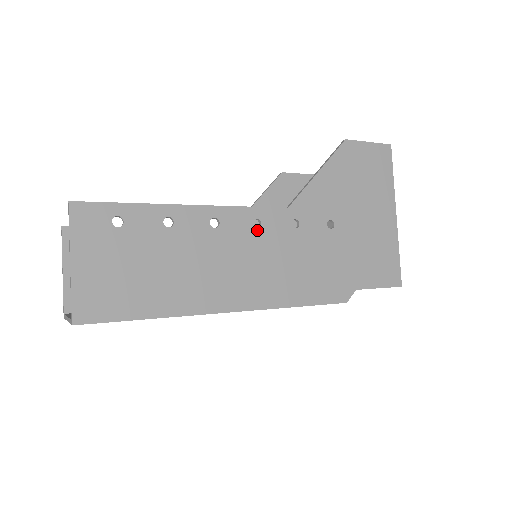
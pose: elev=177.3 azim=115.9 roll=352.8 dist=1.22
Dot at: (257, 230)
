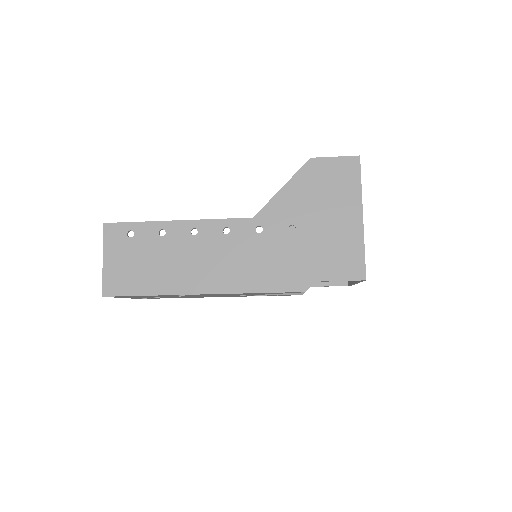
Dot at: (226, 235)
